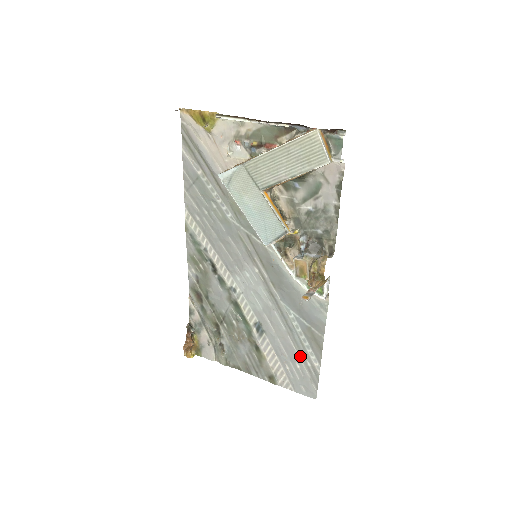
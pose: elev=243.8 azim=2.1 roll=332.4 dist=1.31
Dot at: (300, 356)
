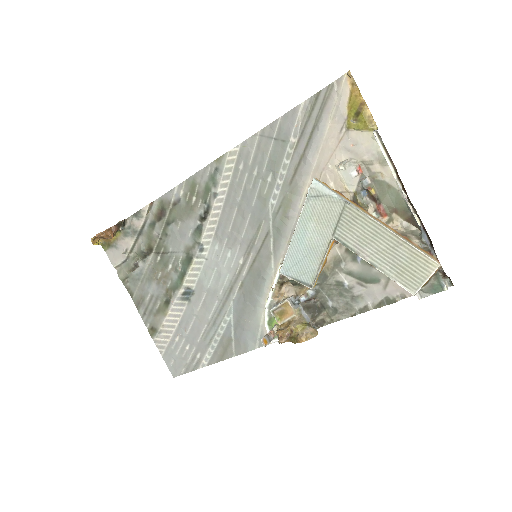
Dot at: (198, 345)
